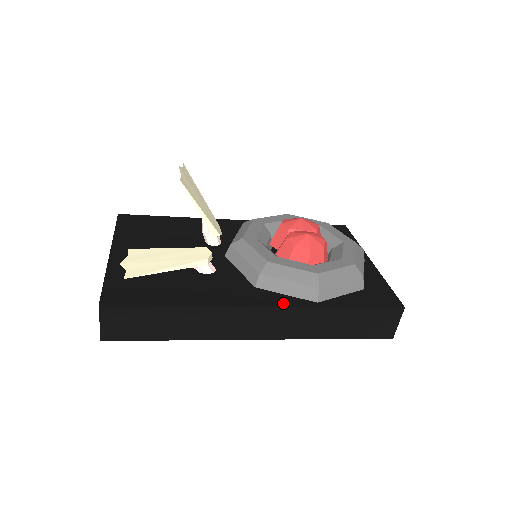
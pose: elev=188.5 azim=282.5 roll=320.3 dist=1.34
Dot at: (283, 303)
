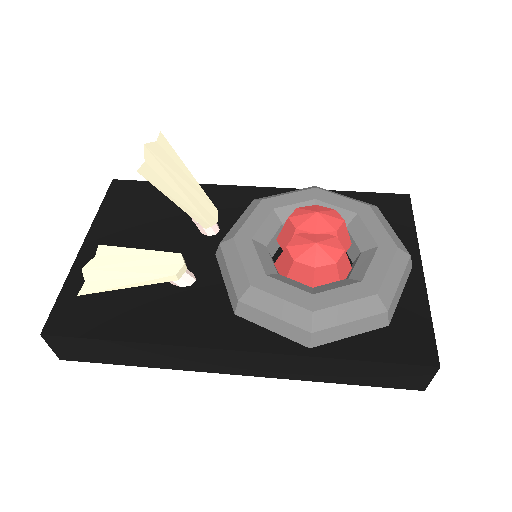
Dot at: (261, 346)
